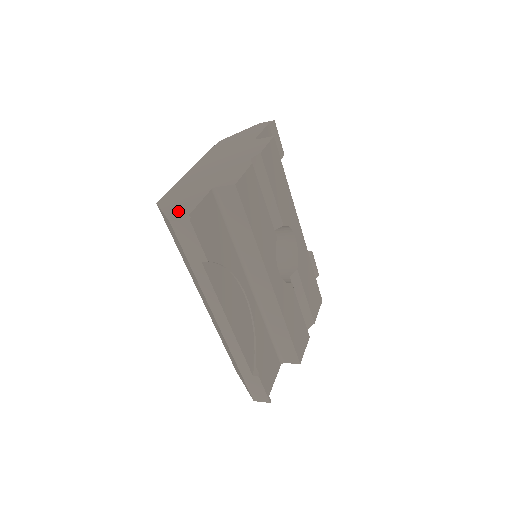
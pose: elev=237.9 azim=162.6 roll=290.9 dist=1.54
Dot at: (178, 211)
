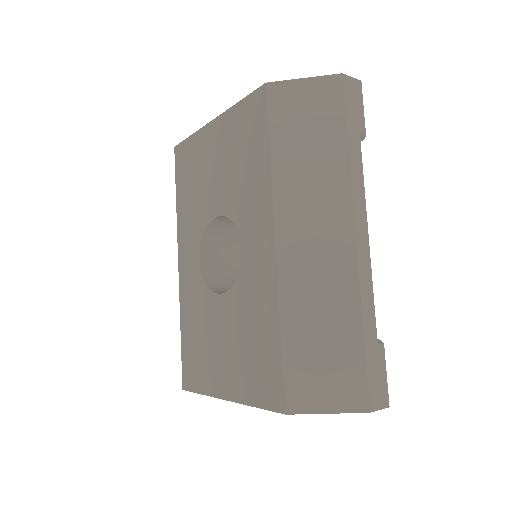
Dot at: occluded
